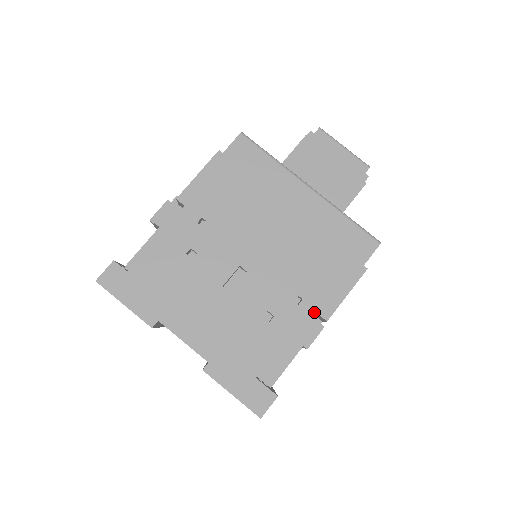
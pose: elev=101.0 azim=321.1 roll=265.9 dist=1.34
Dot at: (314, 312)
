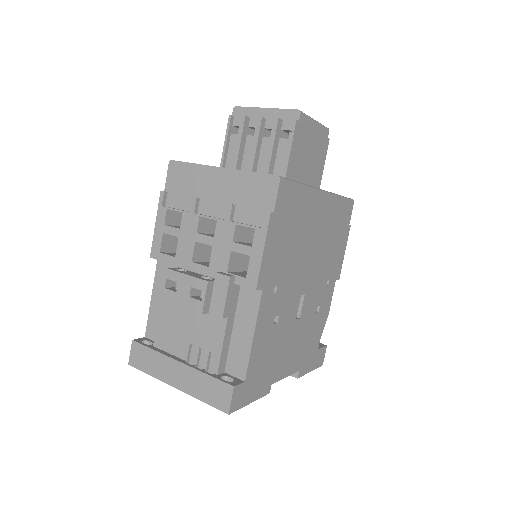
Dot at: (334, 281)
